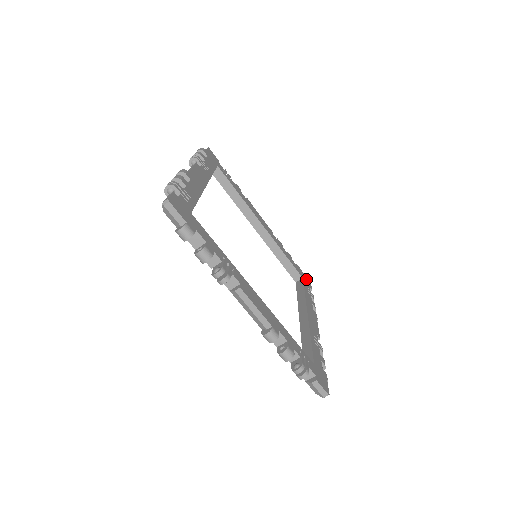
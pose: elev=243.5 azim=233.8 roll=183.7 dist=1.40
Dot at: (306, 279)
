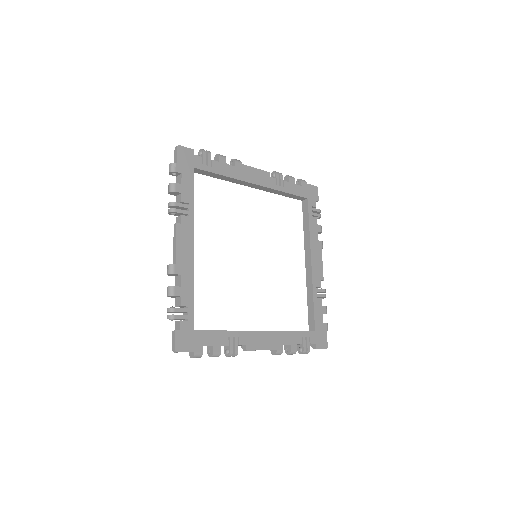
Dot at: (312, 191)
